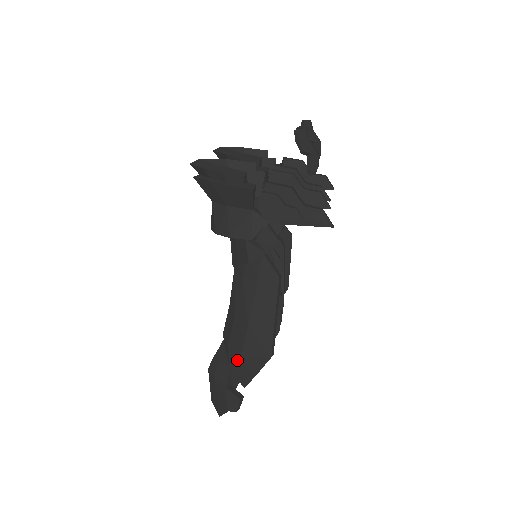
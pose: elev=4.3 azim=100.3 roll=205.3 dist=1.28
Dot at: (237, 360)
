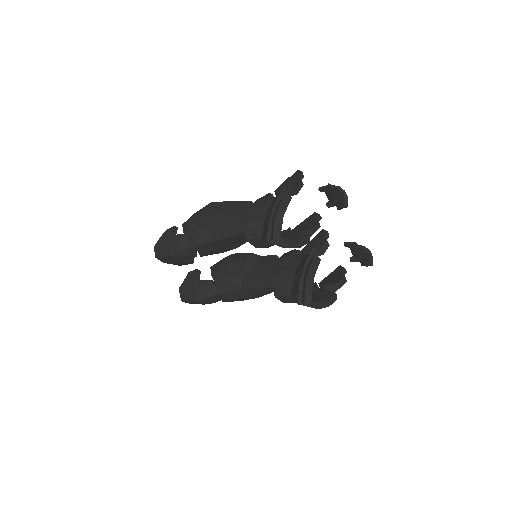
Dot at: occluded
